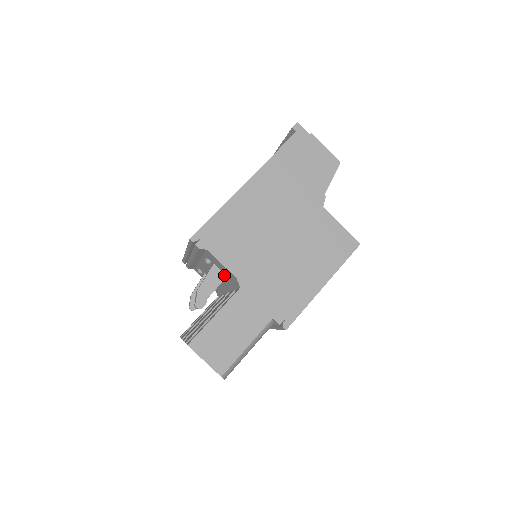
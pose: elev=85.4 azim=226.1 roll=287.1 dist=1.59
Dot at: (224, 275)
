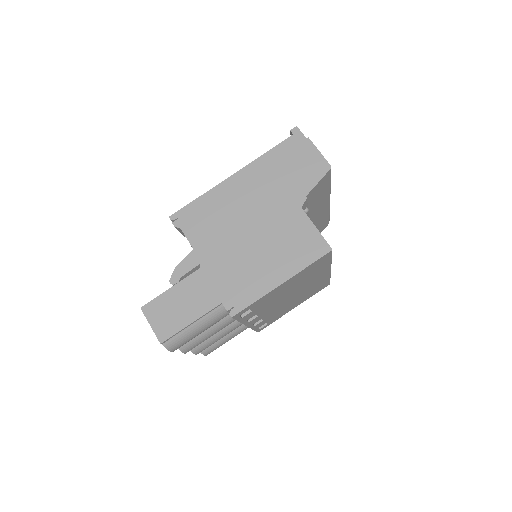
Dot at: occluded
